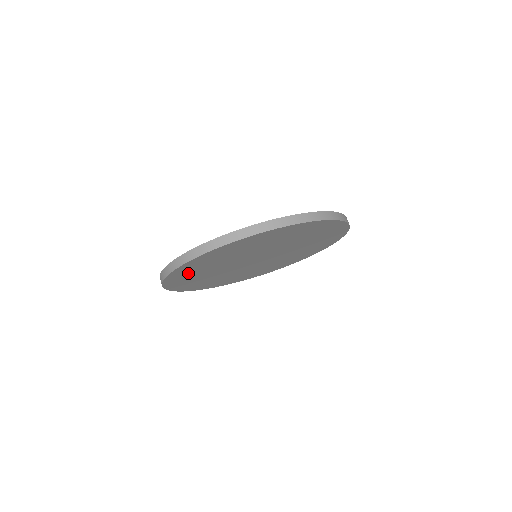
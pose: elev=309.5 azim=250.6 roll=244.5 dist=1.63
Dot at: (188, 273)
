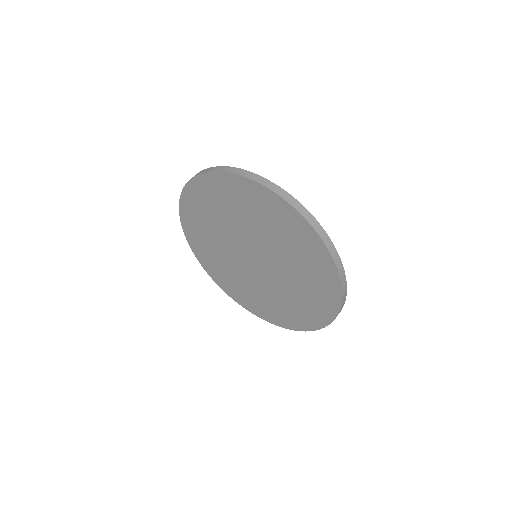
Dot at: (200, 203)
